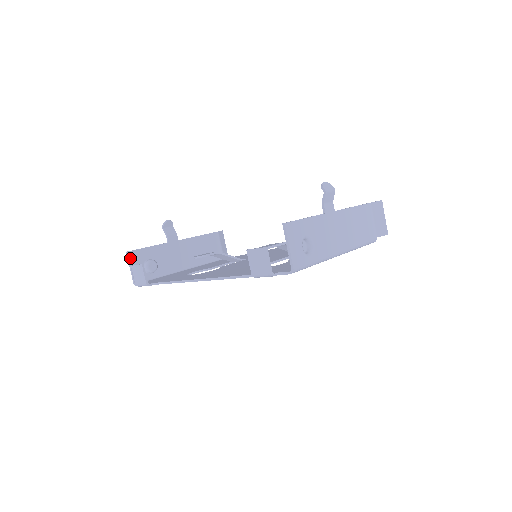
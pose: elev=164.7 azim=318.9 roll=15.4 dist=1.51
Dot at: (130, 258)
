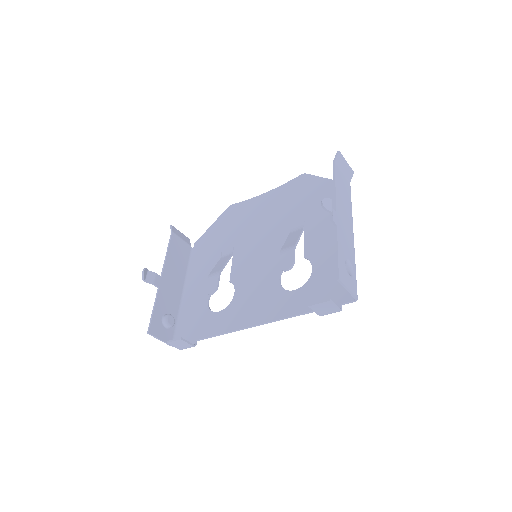
Dot at: (154, 334)
